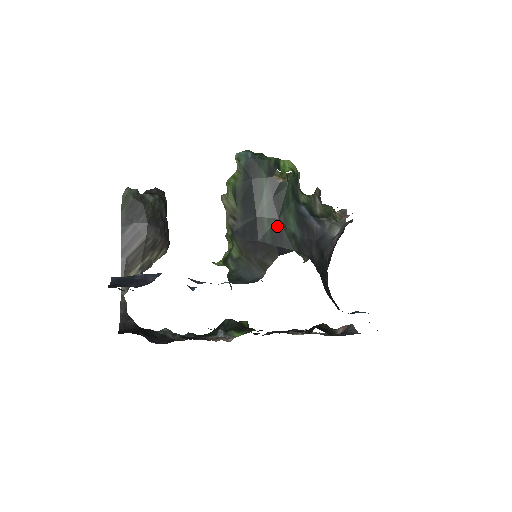
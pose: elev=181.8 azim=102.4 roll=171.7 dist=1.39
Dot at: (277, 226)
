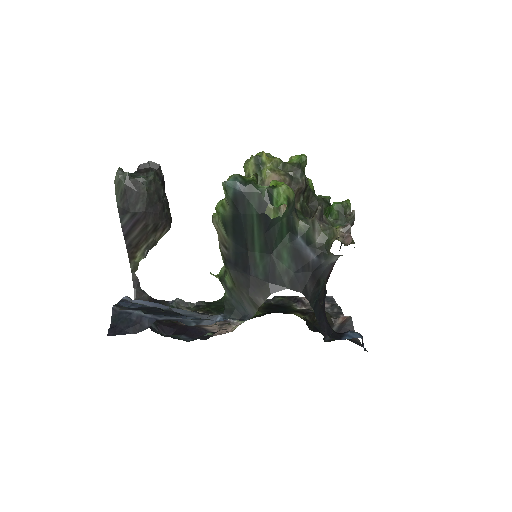
Dot at: (270, 262)
